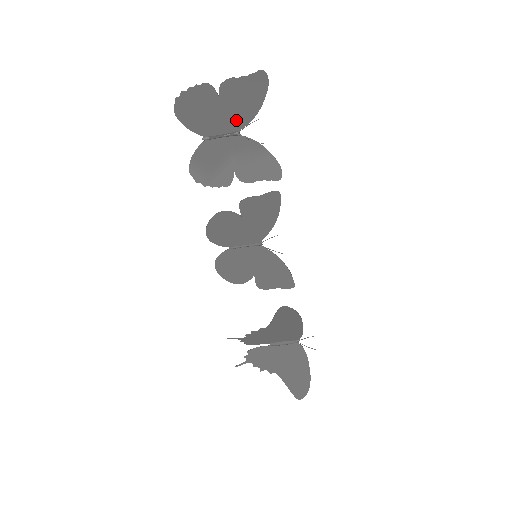
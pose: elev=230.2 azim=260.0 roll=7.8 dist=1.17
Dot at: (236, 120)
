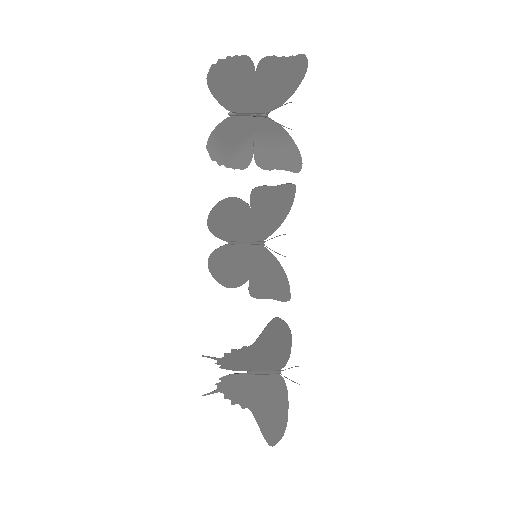
Dot at: (267, 101)
